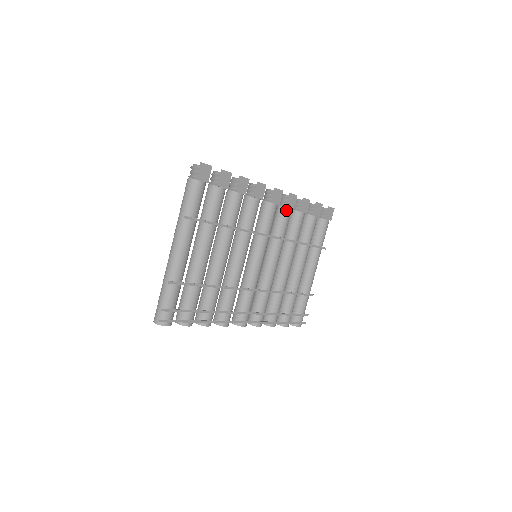
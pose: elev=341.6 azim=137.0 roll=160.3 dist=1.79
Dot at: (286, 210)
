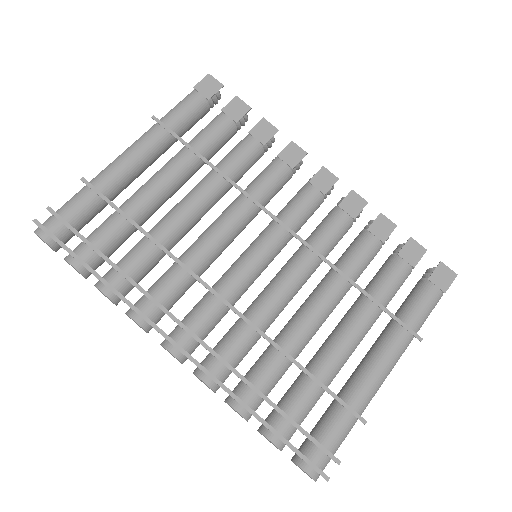
Dot at: (338, 212)
